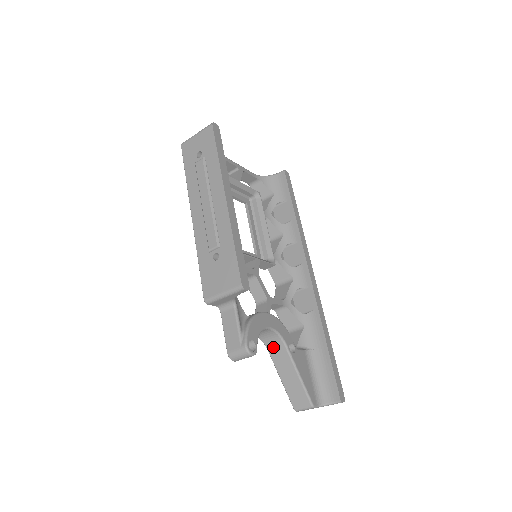
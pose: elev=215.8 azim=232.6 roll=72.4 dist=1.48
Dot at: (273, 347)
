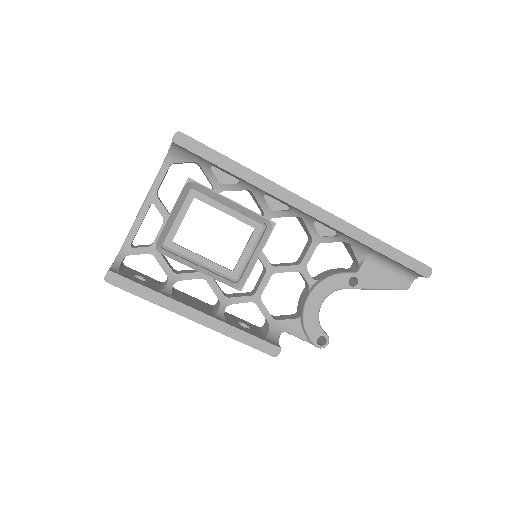
Dot at: occluded
